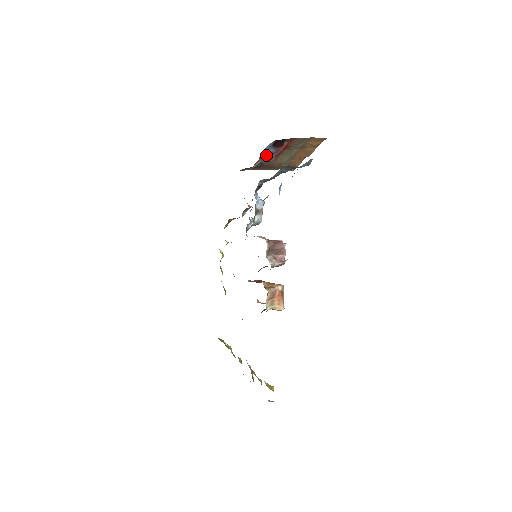
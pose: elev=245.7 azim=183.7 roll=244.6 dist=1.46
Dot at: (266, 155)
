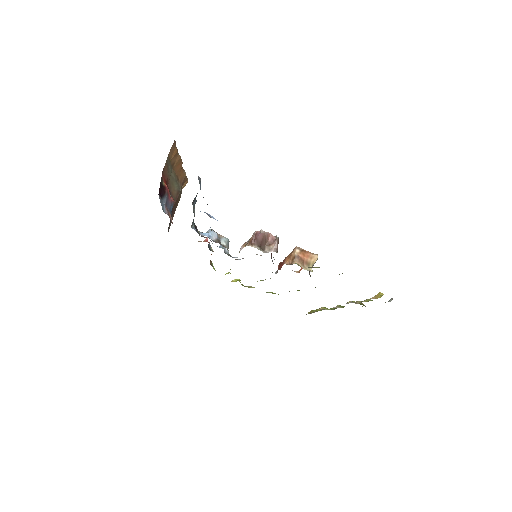
Dot at: (167, 206)
